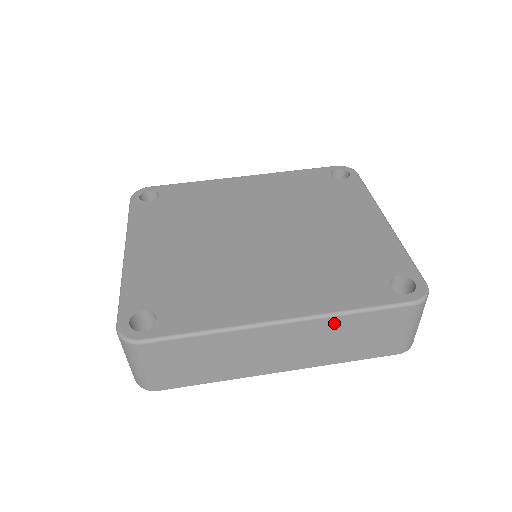
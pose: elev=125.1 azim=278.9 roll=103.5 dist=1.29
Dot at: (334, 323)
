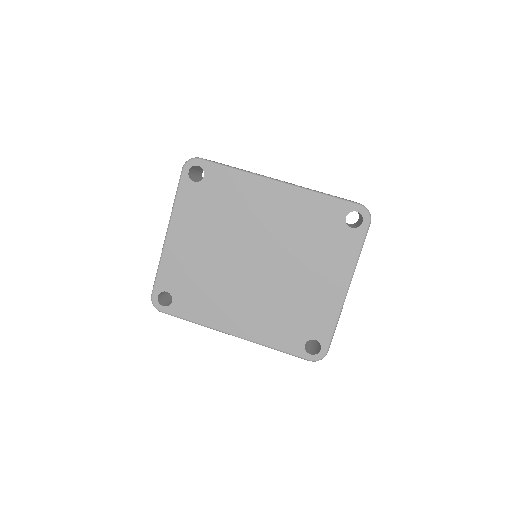
Dot at: occluded
